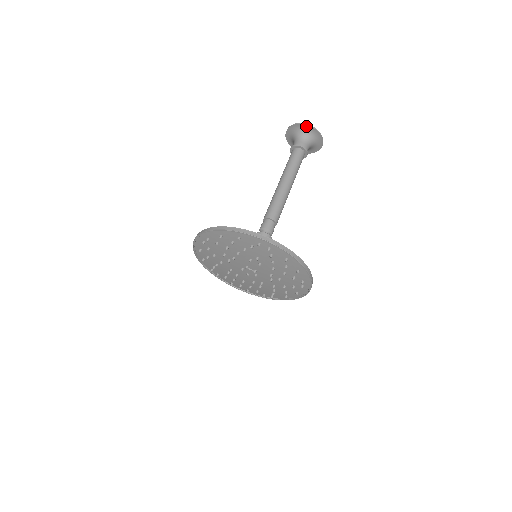
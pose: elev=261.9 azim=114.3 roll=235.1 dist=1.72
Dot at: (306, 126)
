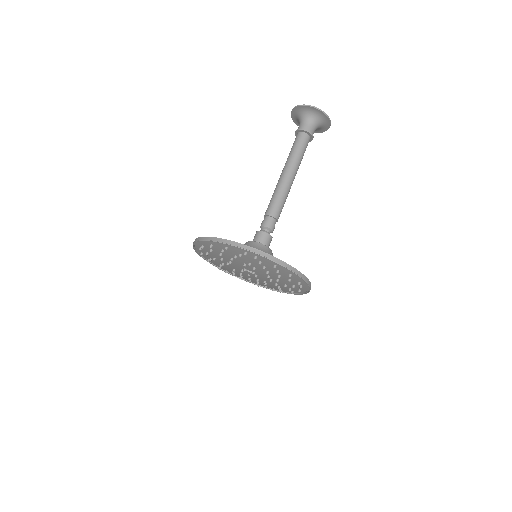
Dot at: (309, 107)
